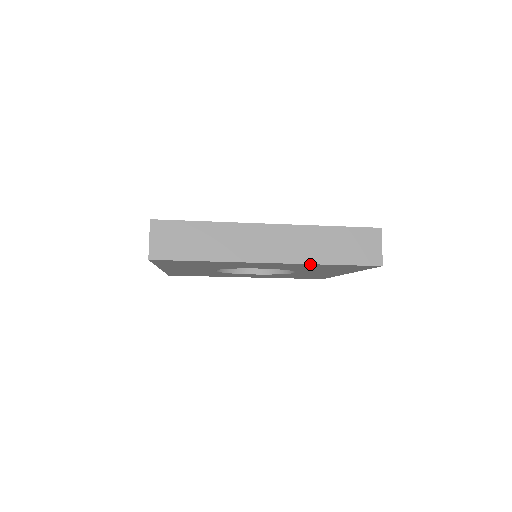
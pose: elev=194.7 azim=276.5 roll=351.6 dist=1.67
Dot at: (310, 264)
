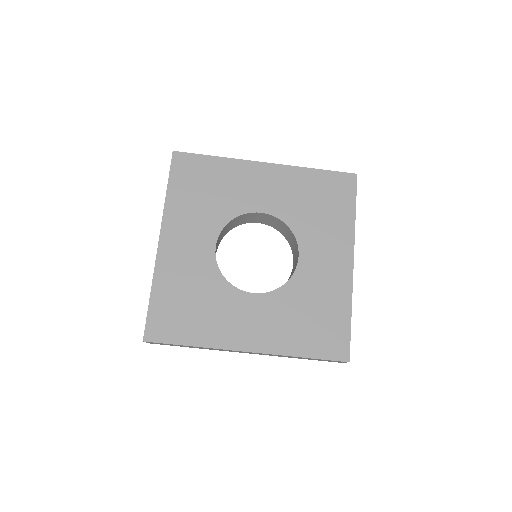
Dot at: (299, 169)
